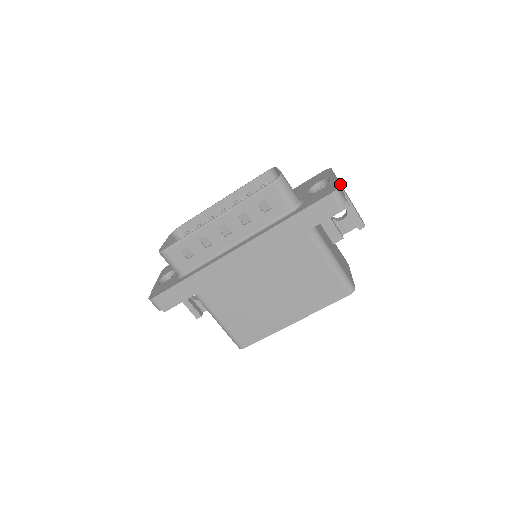
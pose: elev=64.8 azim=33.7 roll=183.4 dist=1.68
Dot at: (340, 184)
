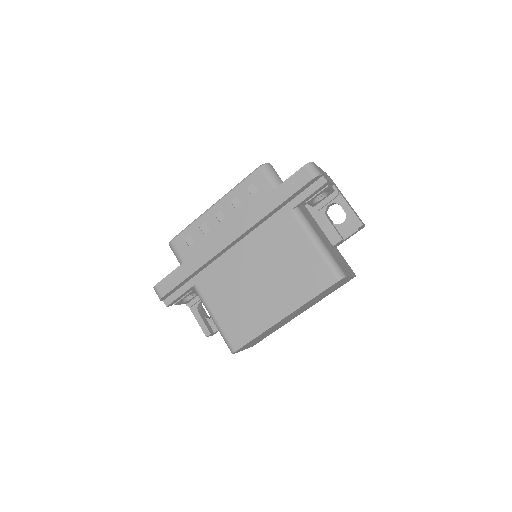
Dot at: occluded
